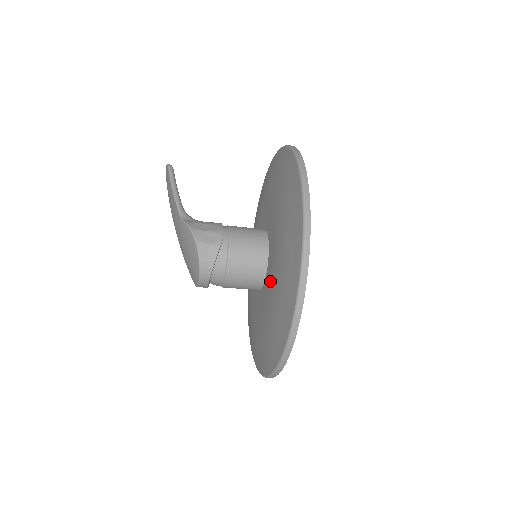
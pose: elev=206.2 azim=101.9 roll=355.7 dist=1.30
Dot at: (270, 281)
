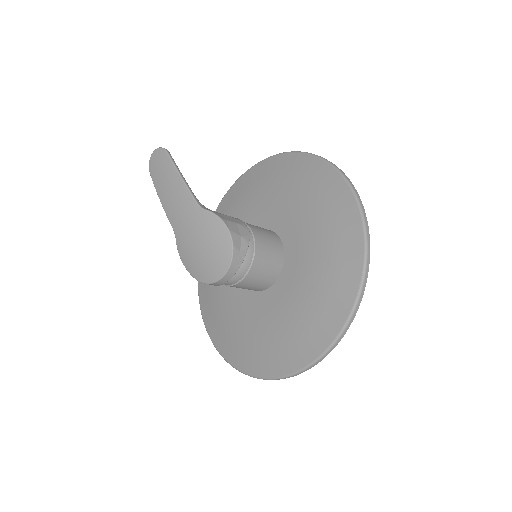
Dot at: (297, 277)
